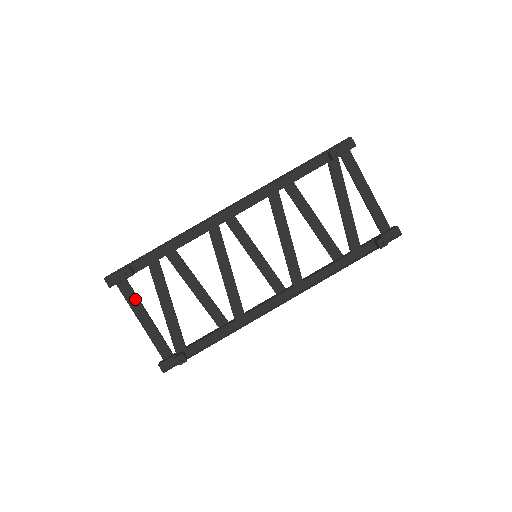
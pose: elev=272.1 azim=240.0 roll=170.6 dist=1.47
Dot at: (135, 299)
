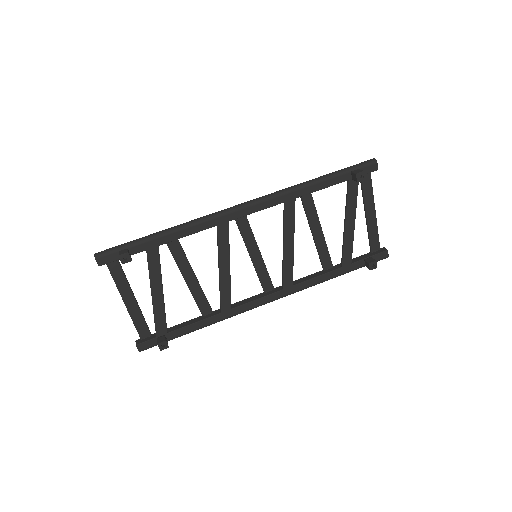
Dot at: (123, 279)
